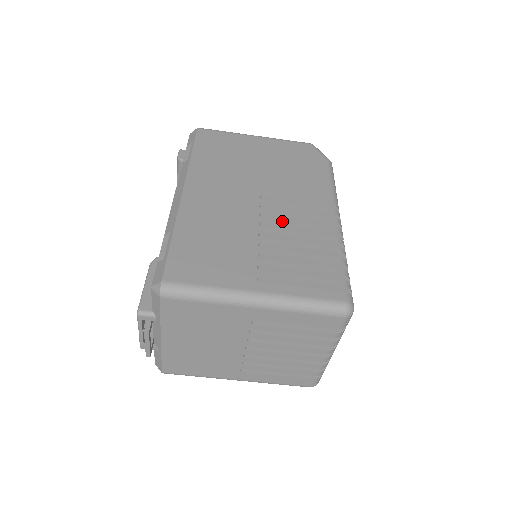
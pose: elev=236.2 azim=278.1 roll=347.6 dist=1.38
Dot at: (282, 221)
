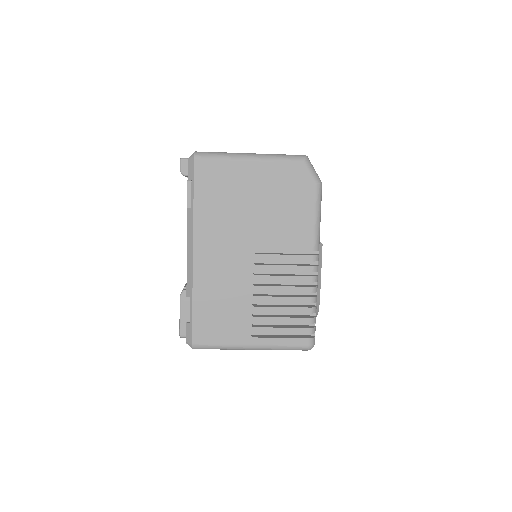
Dot at: (271, 277)
